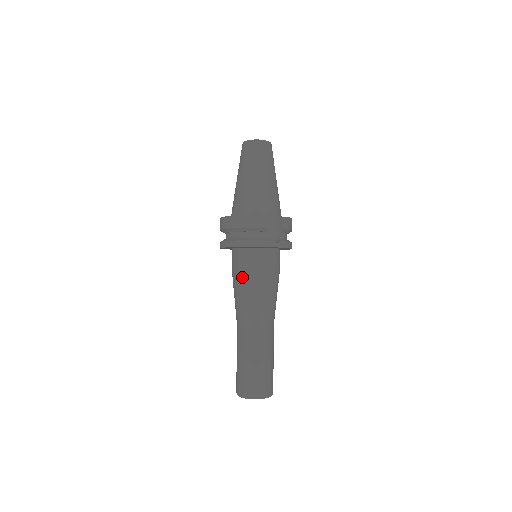
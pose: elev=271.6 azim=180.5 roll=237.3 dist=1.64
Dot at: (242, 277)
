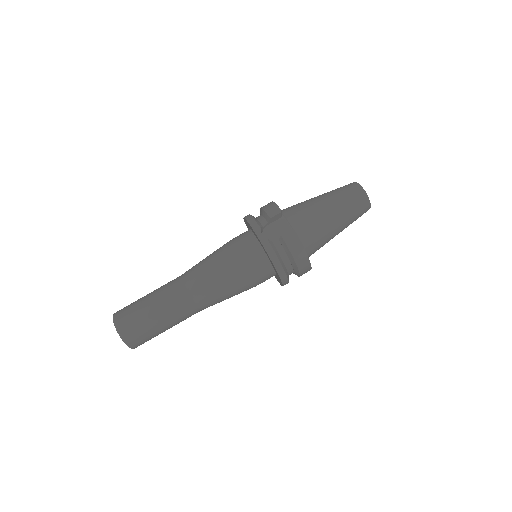
Dot at: occluded
